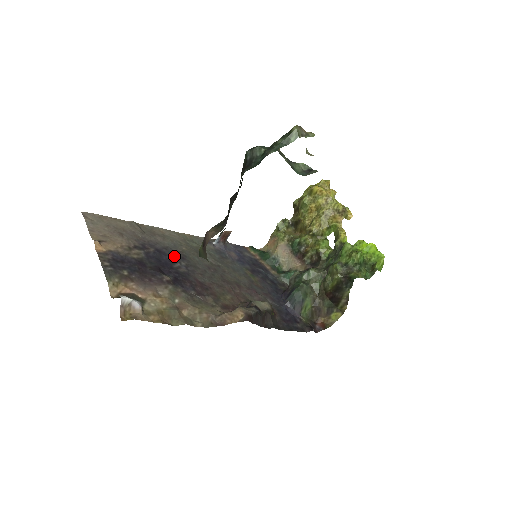
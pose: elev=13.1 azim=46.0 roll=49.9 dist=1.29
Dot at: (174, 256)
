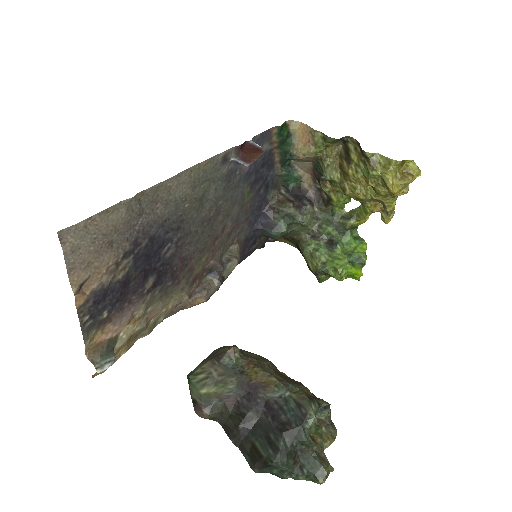
Dot at: (169, 234)
